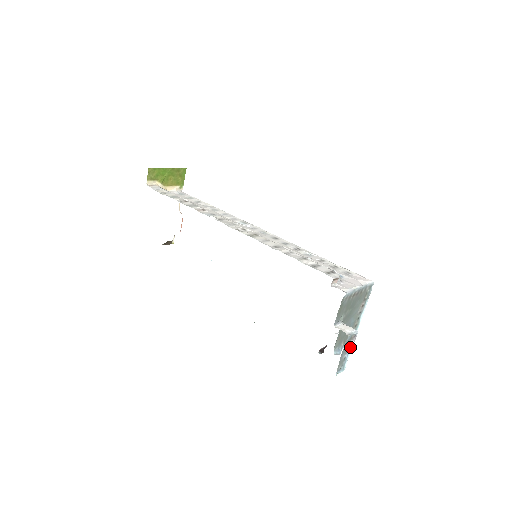
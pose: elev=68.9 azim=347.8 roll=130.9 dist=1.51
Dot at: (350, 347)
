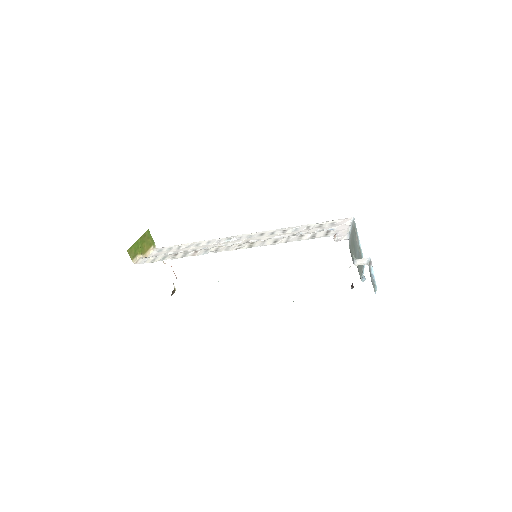
Dot at: (372, 271)
